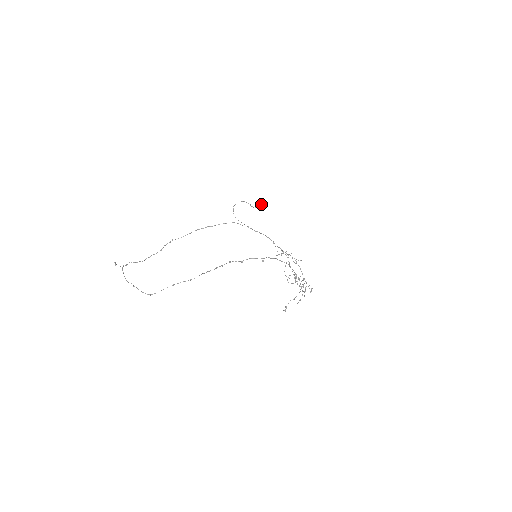
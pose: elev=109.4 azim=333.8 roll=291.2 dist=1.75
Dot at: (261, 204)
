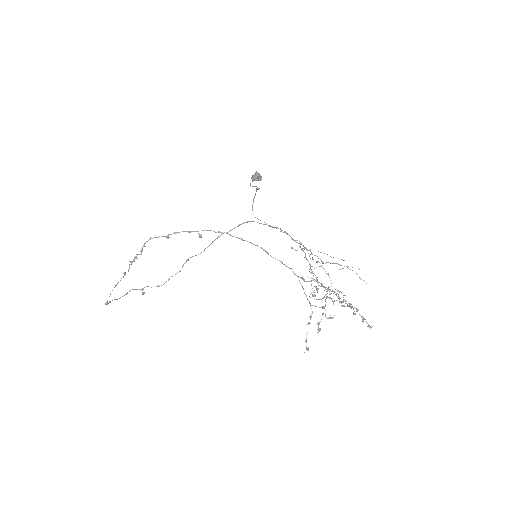
Dot at: (252, 176)
